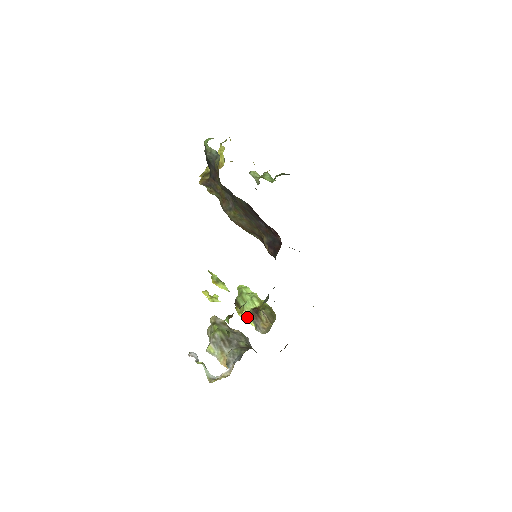
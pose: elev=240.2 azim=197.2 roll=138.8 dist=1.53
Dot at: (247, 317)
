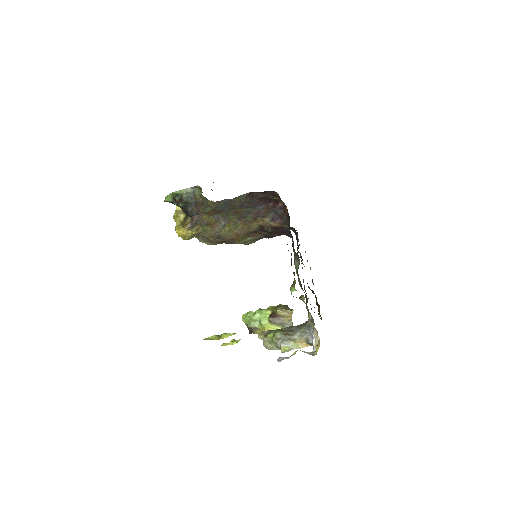
Dot at: (271, 327)
